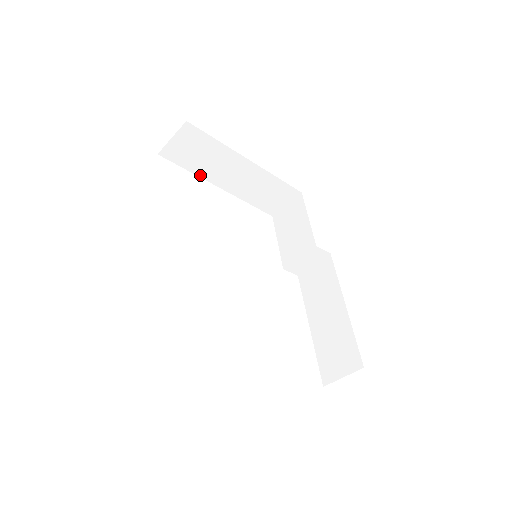
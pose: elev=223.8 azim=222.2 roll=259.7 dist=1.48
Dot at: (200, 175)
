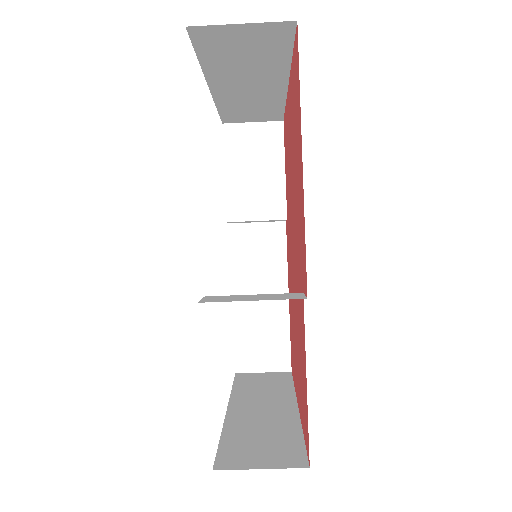
Dot at: (206, 70)
